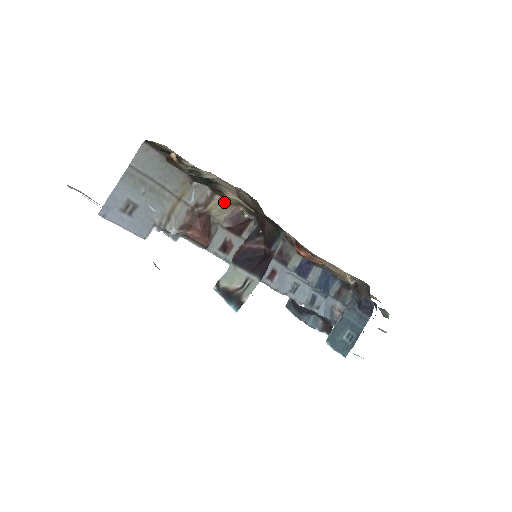
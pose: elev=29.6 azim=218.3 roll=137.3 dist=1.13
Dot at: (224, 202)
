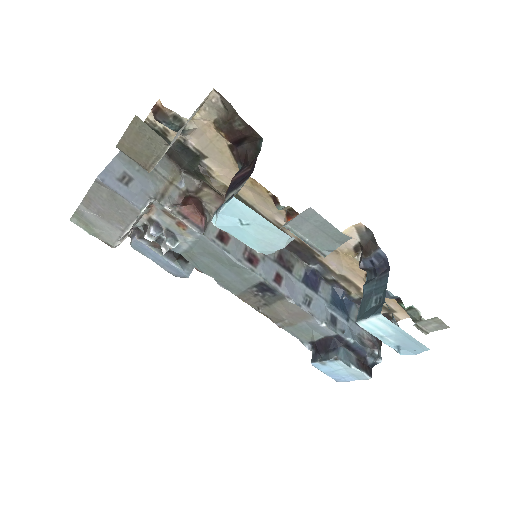
Dot at: (213, 195)
